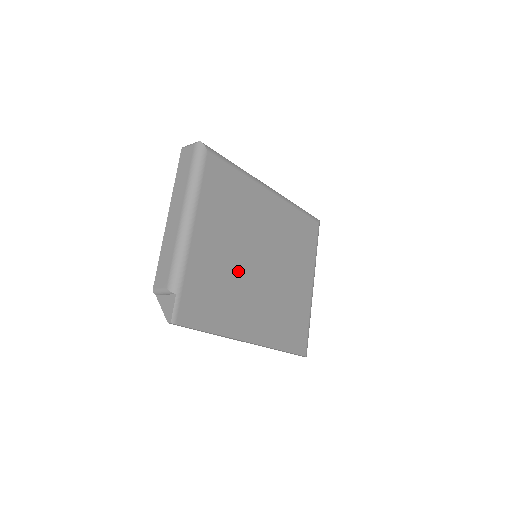
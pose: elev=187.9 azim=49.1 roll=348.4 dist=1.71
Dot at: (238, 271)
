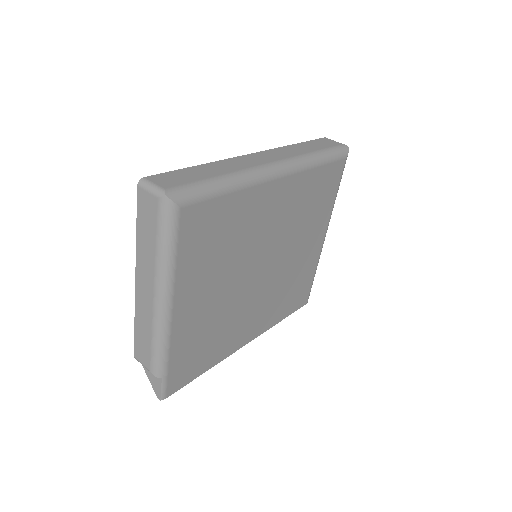
Dot at: (233, 301)
